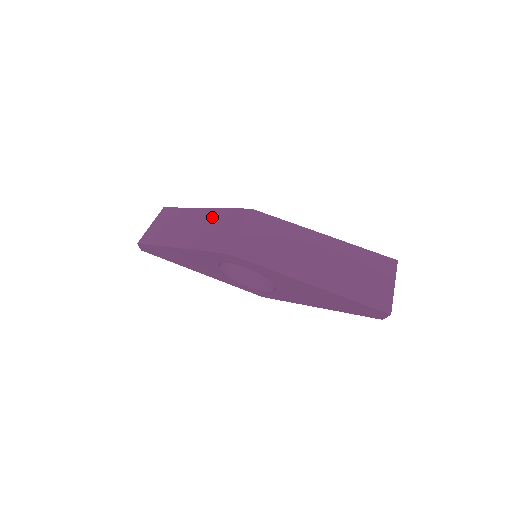
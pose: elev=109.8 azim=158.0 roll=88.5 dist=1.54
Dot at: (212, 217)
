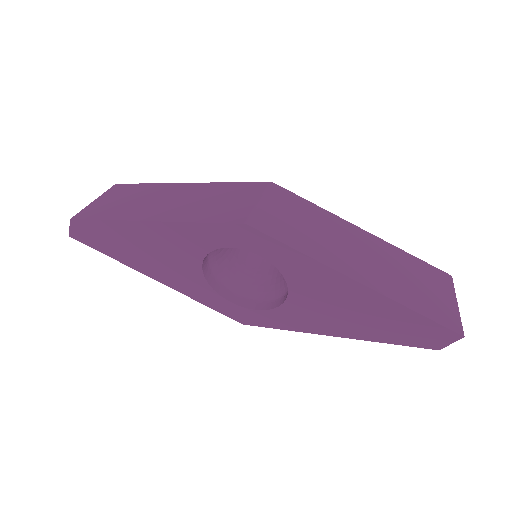
Dot at: (206, 190)
